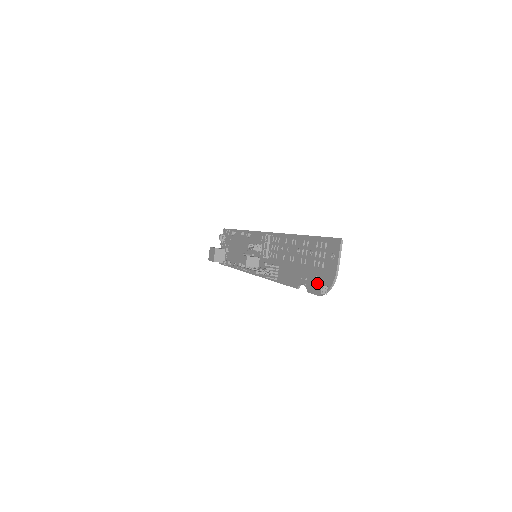
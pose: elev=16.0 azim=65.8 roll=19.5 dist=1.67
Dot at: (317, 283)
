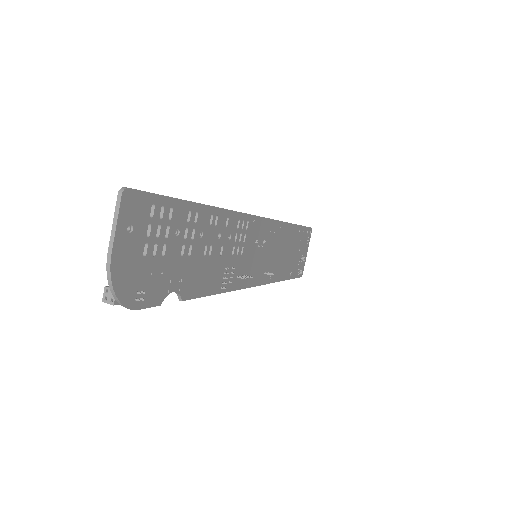
Dot at: (141, 285)
